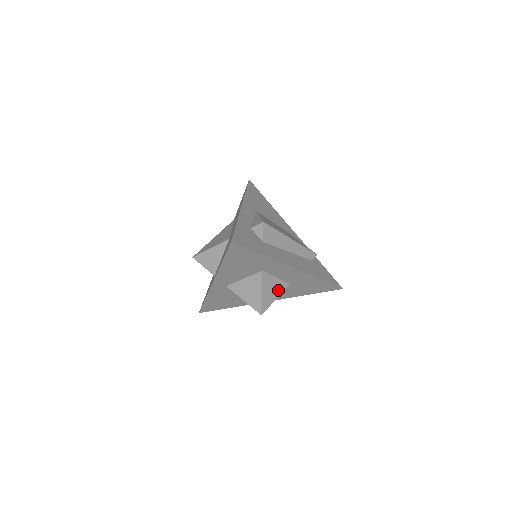
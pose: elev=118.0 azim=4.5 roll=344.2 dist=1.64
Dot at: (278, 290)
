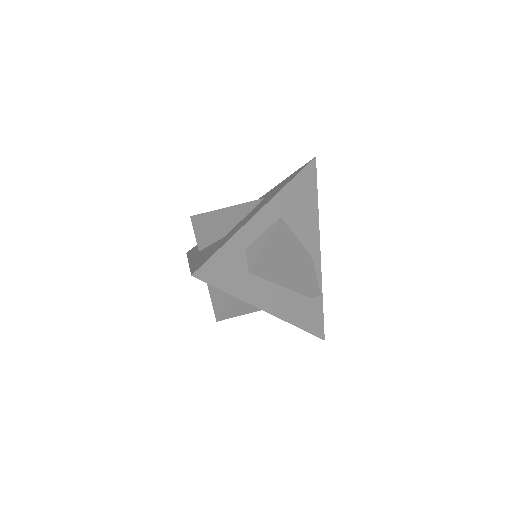
Dot at: (249, 309)
